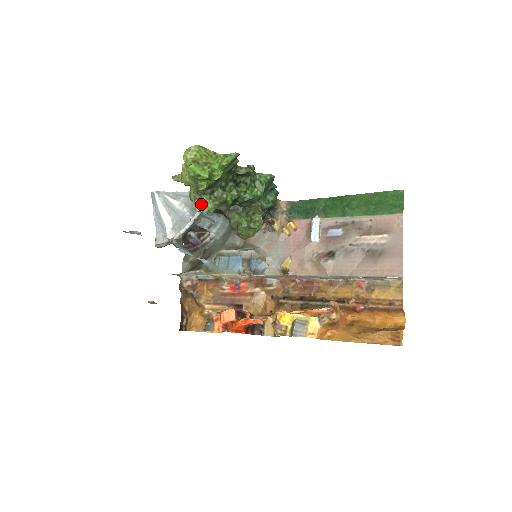
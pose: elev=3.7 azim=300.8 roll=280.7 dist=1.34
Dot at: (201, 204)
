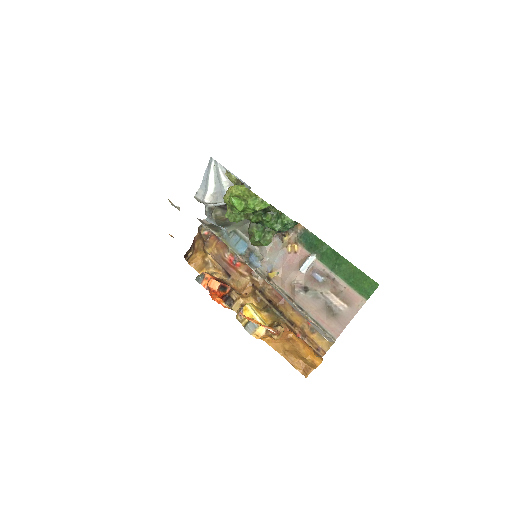
Dot at: (231, 214)
